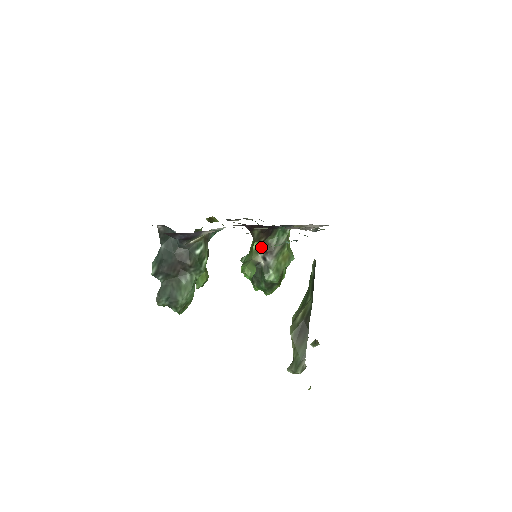
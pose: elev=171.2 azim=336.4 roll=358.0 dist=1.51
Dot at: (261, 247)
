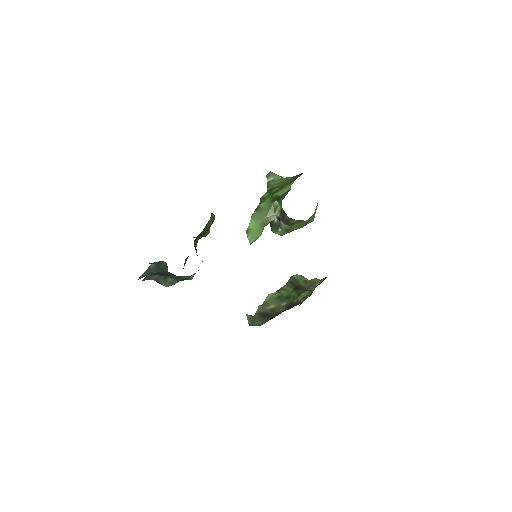
Dot at: (281, 209)
